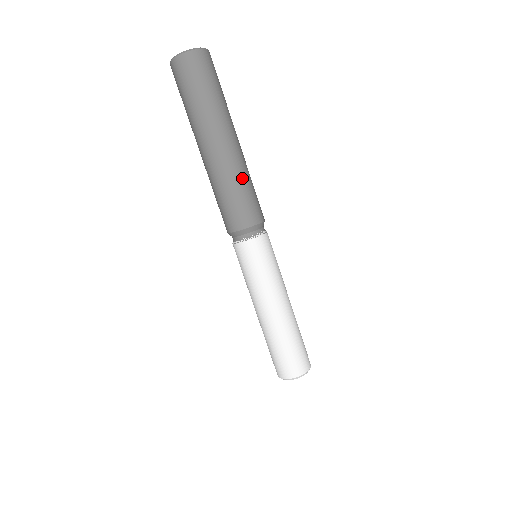
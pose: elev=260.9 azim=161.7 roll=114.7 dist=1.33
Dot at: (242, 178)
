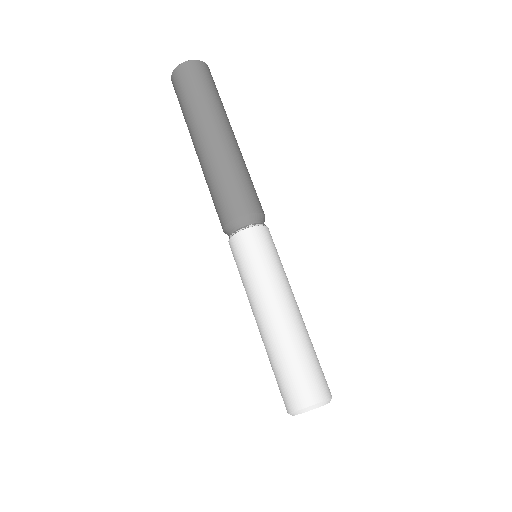
Dot at: (219, 172)
